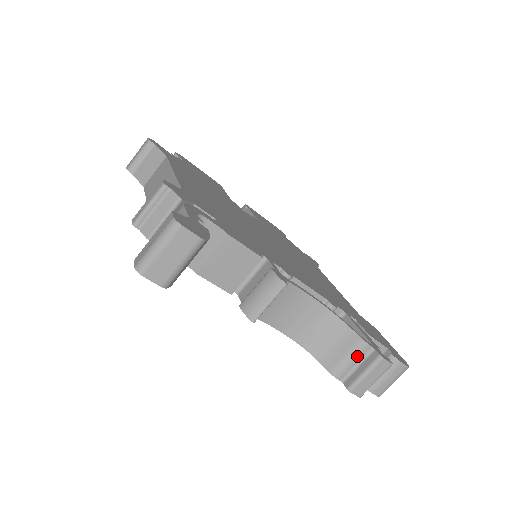
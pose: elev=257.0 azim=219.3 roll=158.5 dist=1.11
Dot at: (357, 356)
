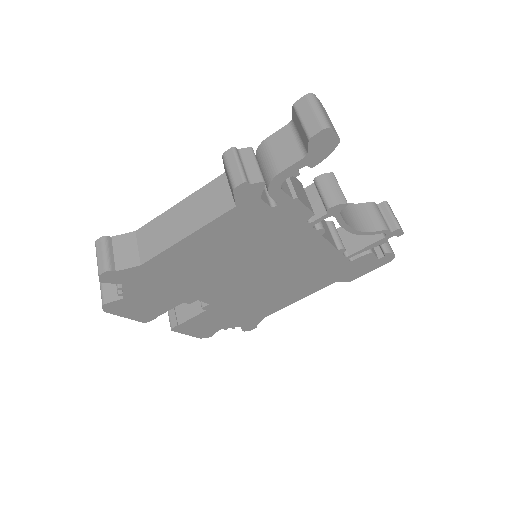
Dot at: (379, 212)
